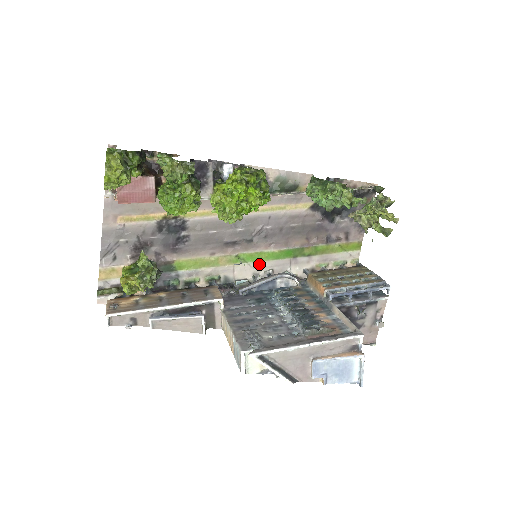
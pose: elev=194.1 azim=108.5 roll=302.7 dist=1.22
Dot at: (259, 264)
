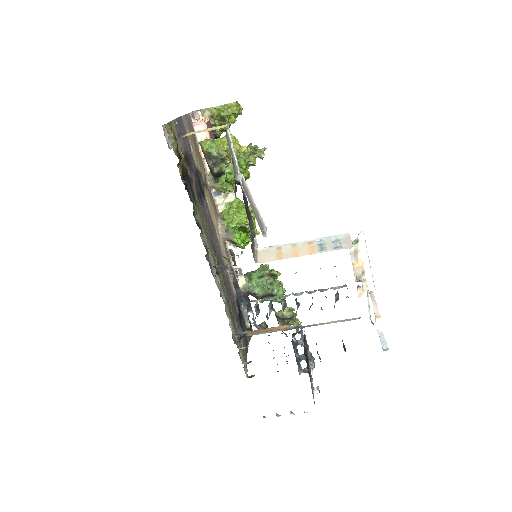
Dot at: (221, 287)
